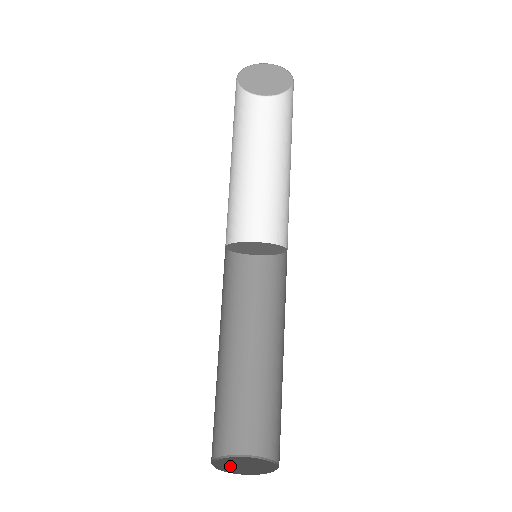
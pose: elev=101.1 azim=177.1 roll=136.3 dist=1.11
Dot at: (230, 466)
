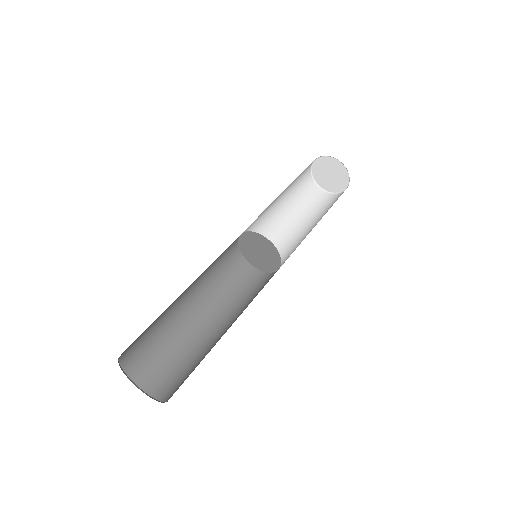
Dot at: occluded
